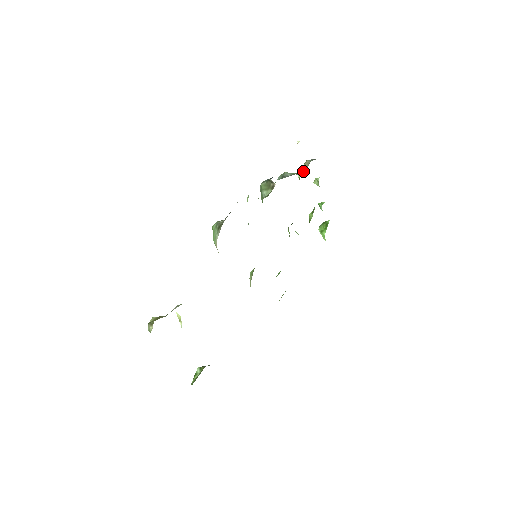
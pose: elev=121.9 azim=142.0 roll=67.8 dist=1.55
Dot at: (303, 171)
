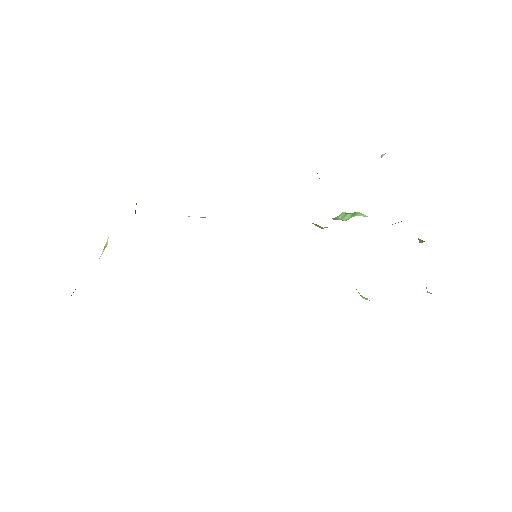
Dot at: occluded
